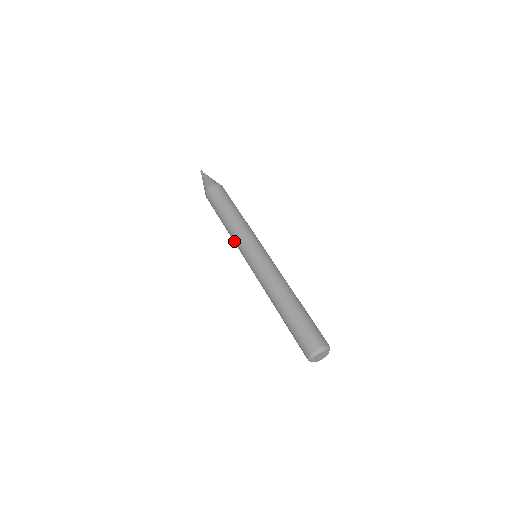
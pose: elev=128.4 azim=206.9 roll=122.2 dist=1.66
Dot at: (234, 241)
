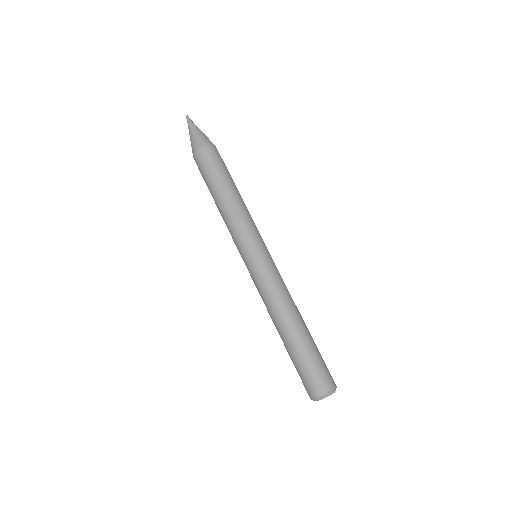
Dot at: occluded
